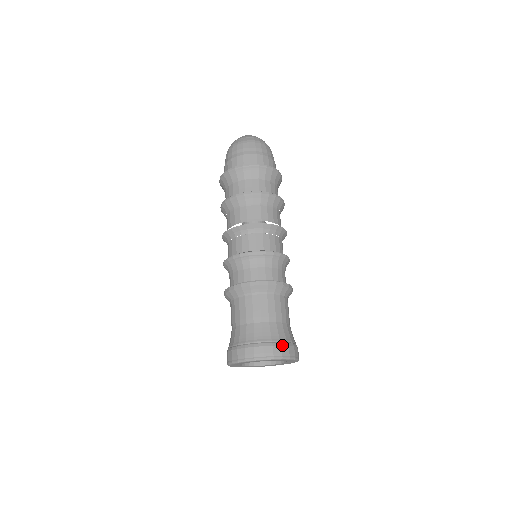
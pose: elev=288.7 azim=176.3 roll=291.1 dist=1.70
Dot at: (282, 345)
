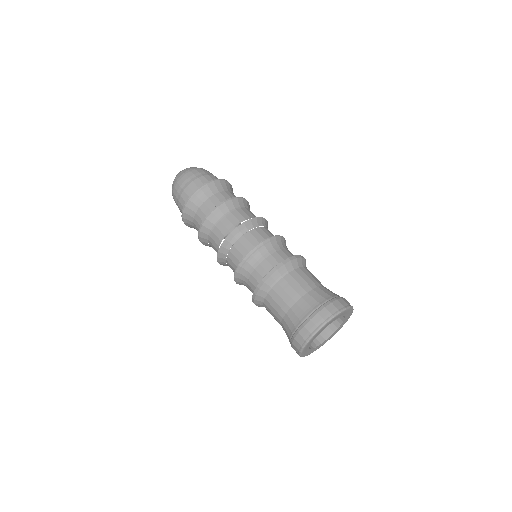
Dot at: (325, 306)
